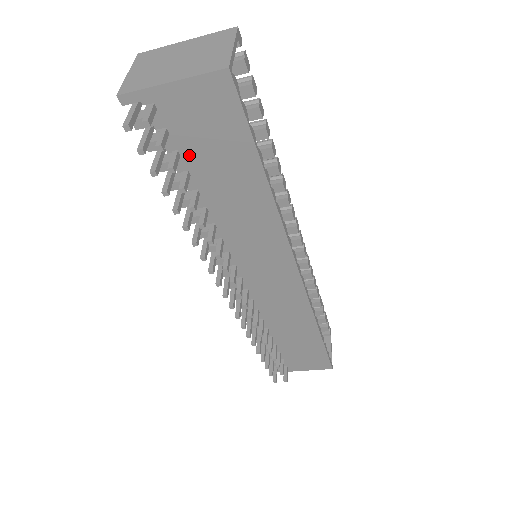
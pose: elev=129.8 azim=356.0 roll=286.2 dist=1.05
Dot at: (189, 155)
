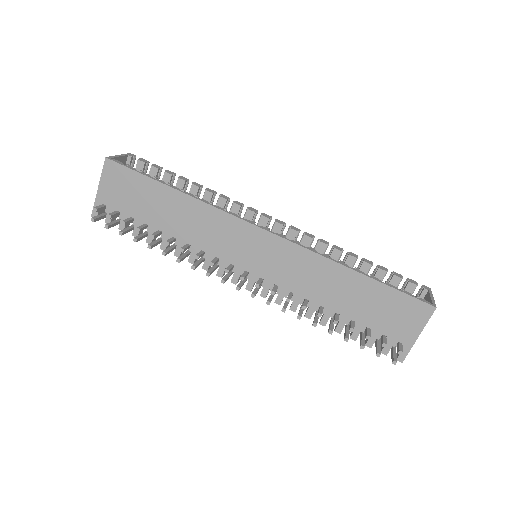
Dot at: (136, 214)
